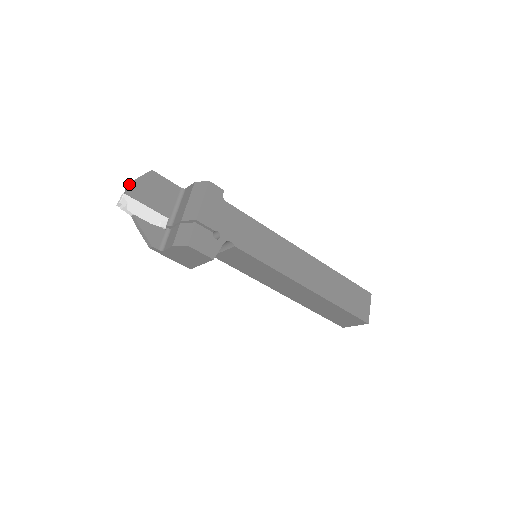
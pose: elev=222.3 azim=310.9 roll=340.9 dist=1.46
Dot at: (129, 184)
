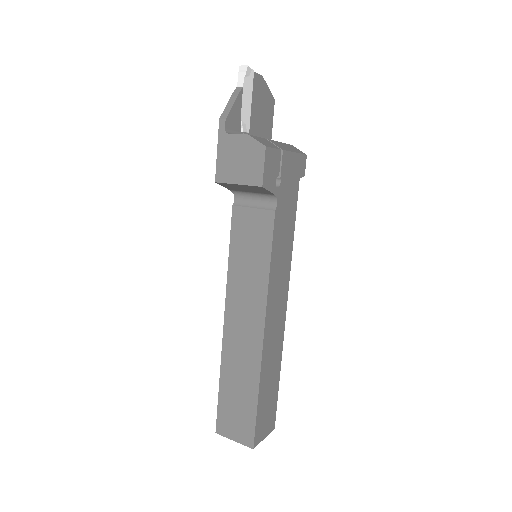
Dot at: (261, 75)
